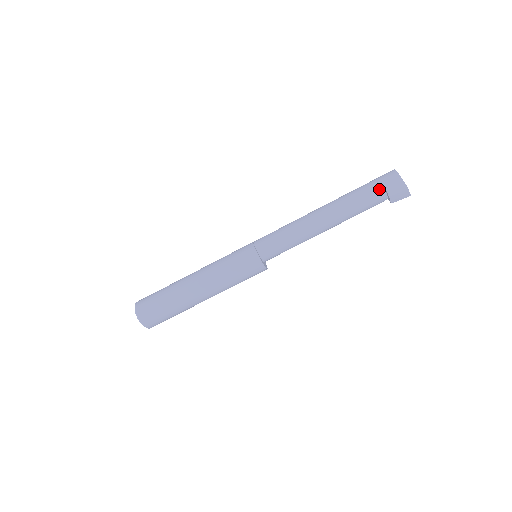
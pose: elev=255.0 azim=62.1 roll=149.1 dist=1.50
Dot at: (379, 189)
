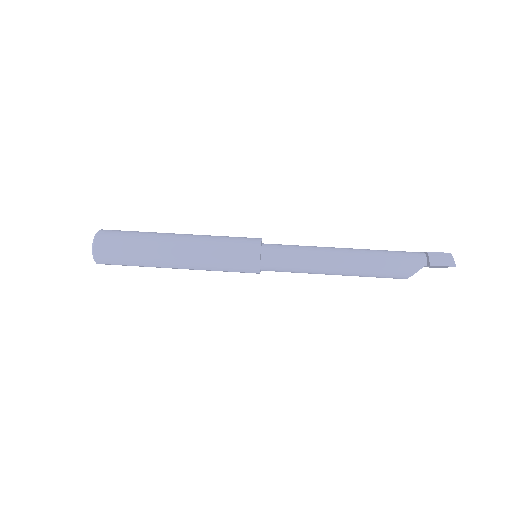
Dot at: (418, 252)
